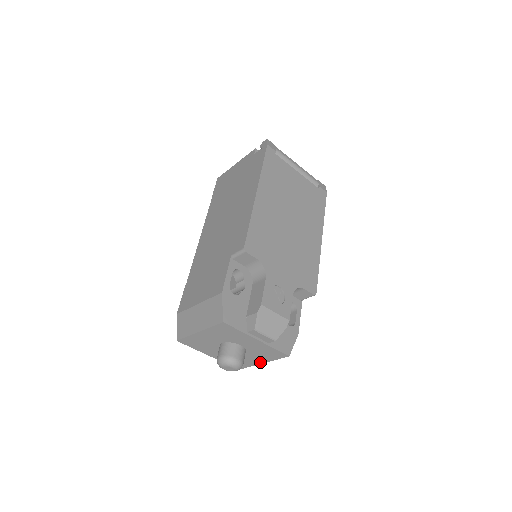
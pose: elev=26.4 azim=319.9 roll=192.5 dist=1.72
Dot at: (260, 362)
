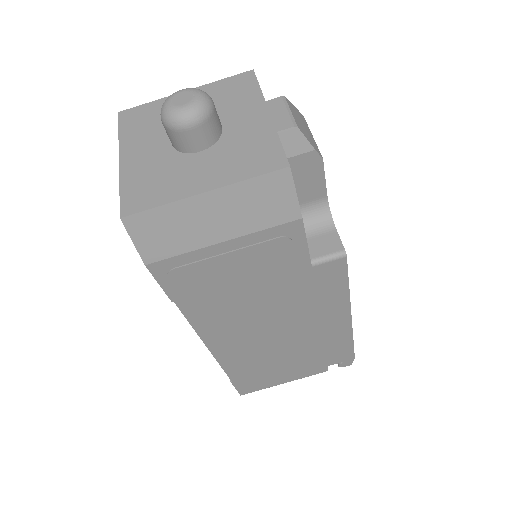
Dot at: (203, 188)
